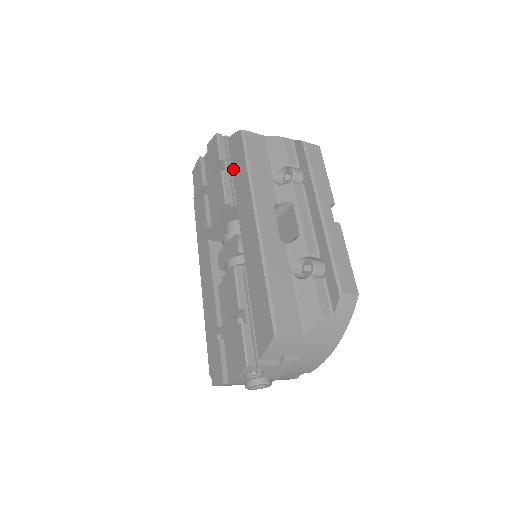
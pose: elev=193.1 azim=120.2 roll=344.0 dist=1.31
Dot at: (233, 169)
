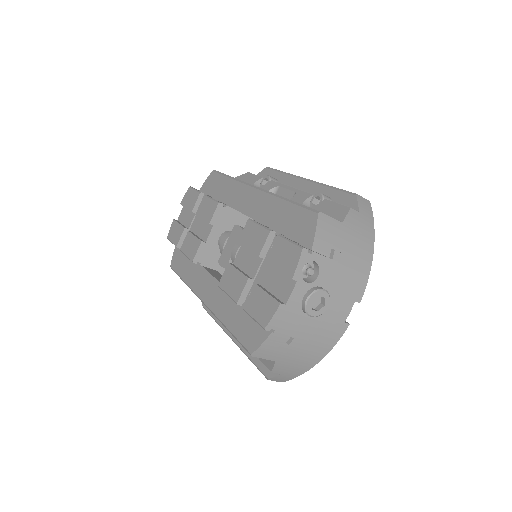
Dot at: (214, 195)
